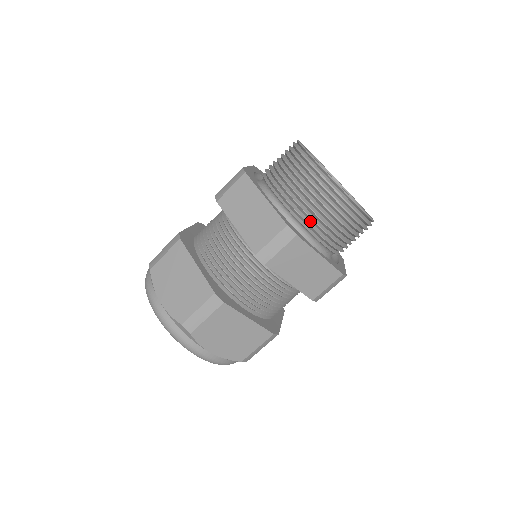
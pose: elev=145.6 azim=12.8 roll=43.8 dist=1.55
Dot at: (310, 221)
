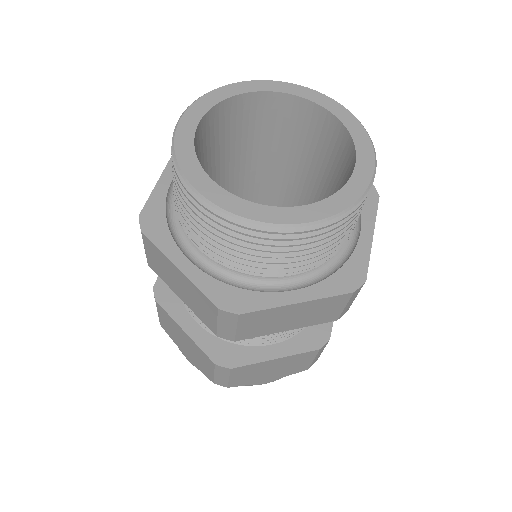
Dot at: occluded
